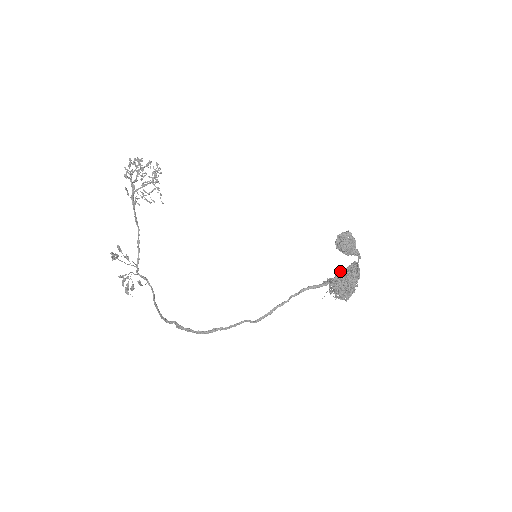
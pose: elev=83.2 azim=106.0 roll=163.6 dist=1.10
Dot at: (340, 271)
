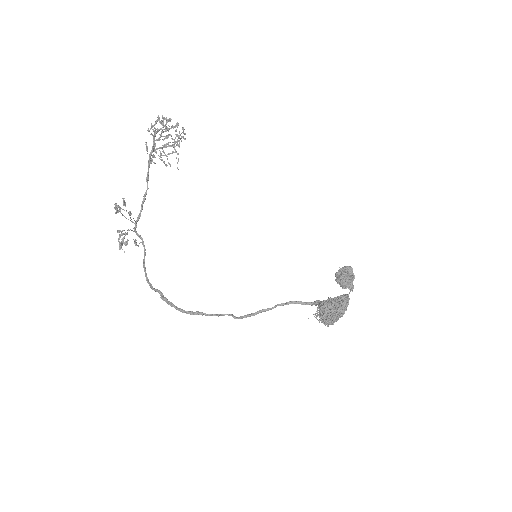
Dot at: (331, 299)
